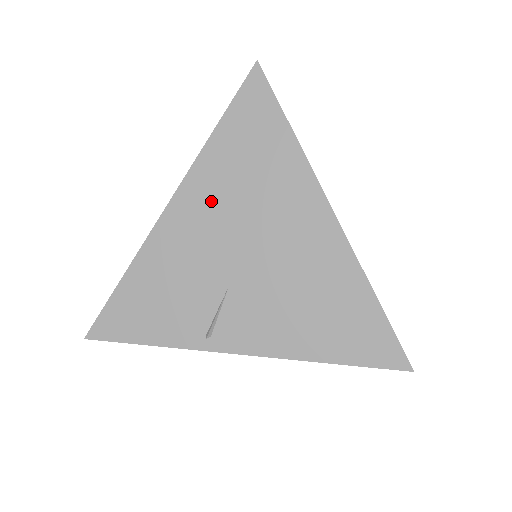
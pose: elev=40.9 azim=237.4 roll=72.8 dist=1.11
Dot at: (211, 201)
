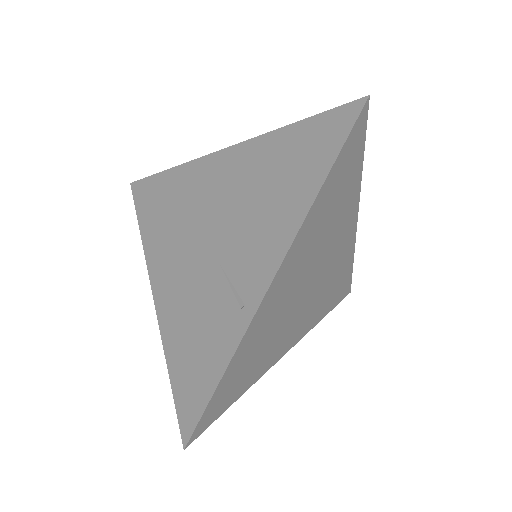
Dot at: (167, 252)
